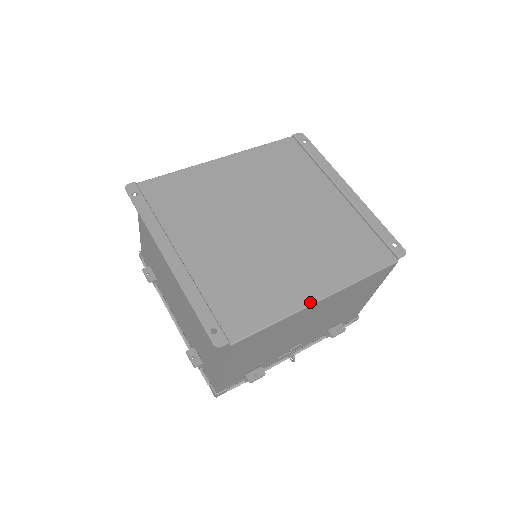
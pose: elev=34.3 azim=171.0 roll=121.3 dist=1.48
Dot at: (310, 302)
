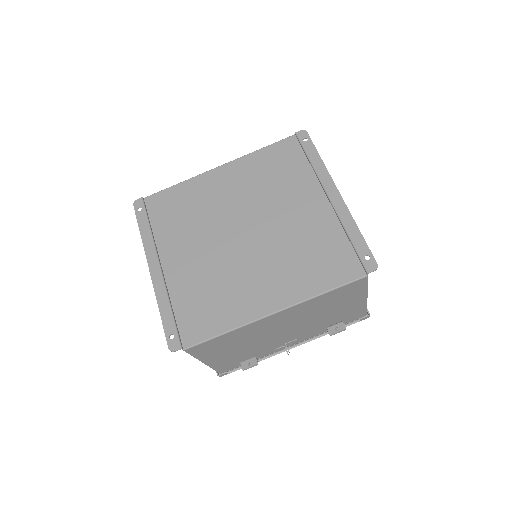
Dot at: (261, 316)
